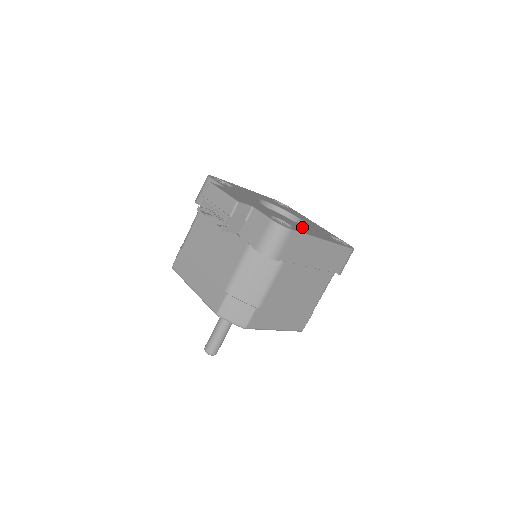
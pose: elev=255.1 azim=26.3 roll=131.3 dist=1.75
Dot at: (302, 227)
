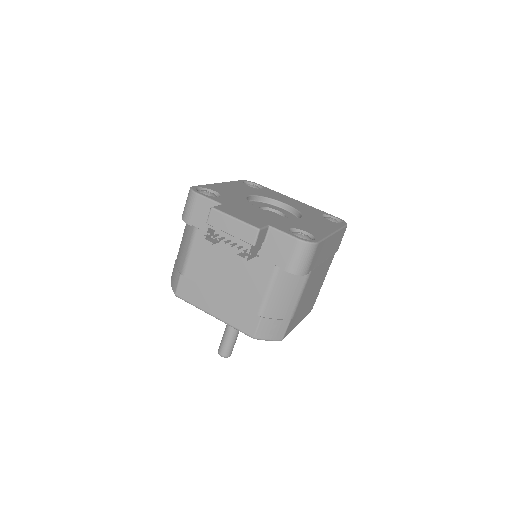
Dot at: (309, 225)
